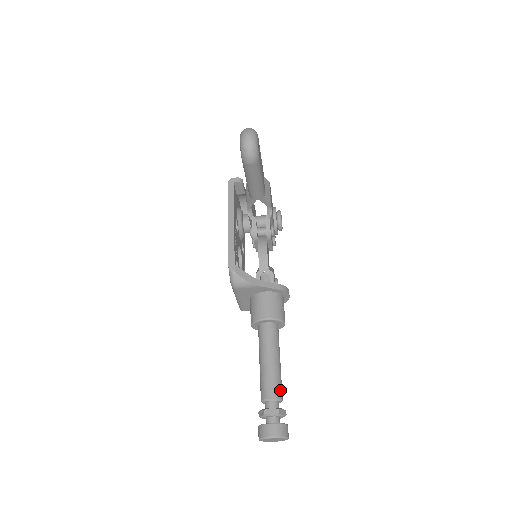
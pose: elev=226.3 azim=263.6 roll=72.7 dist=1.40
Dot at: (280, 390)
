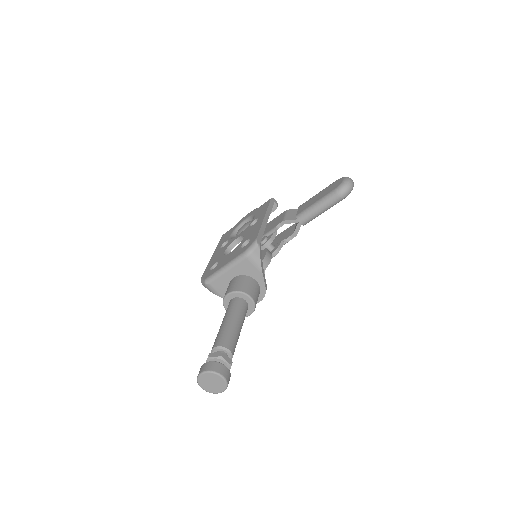
Dot at: occluded
